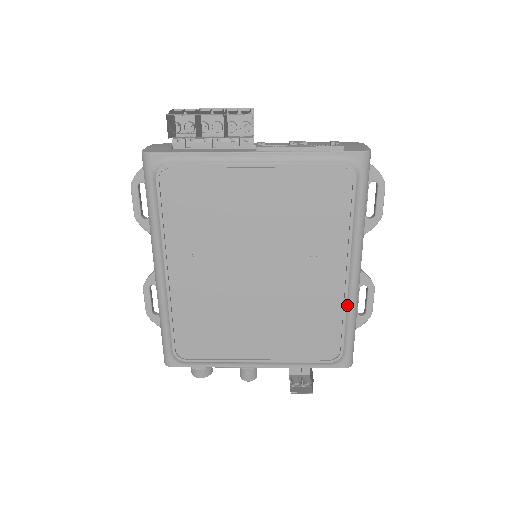
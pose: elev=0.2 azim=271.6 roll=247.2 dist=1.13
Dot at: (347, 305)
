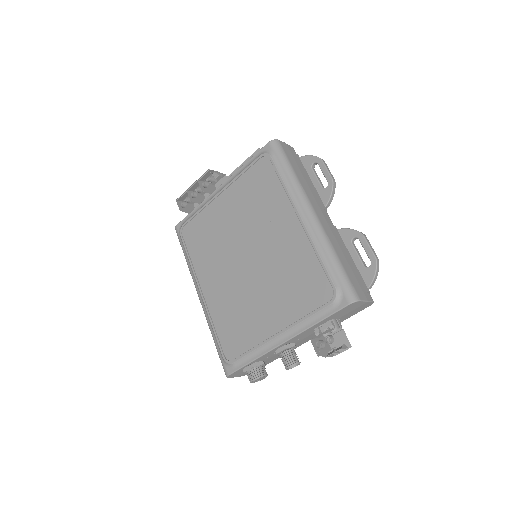
Dot at: (315, 244)
